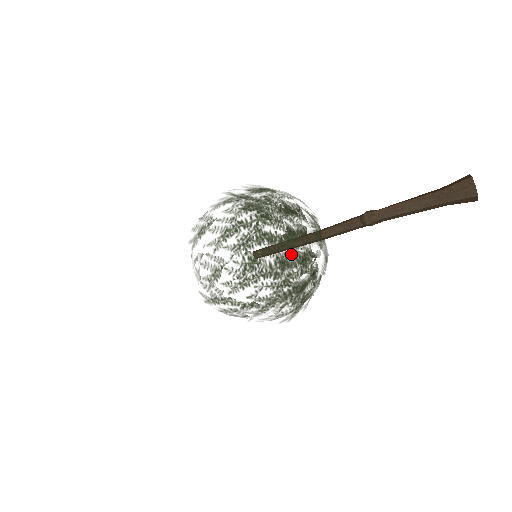
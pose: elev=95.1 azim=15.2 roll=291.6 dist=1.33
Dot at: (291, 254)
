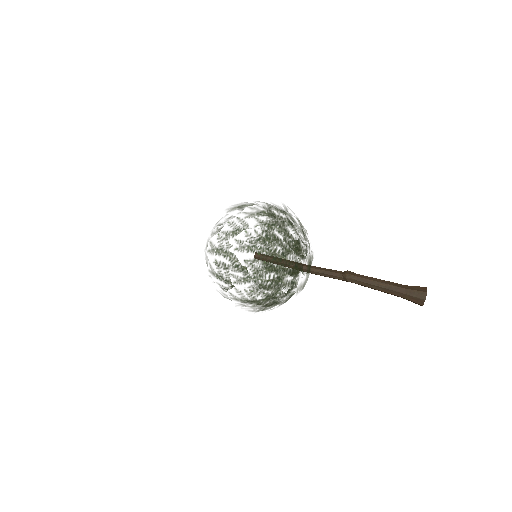
Dot at: (292, 254)
